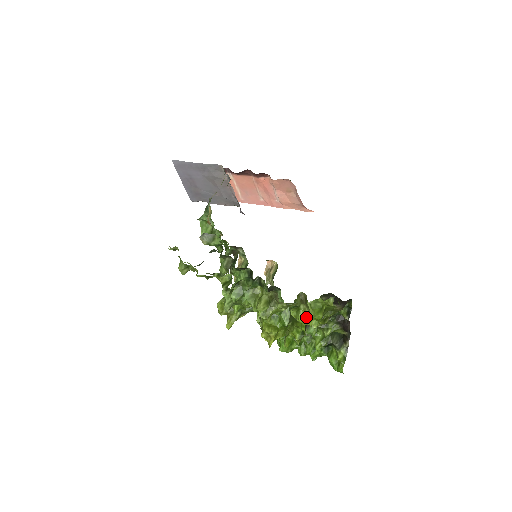
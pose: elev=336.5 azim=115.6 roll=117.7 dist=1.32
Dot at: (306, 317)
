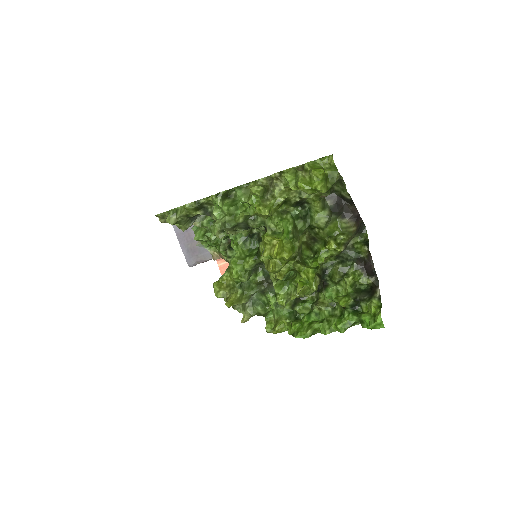
Dot at: (307, 182)
